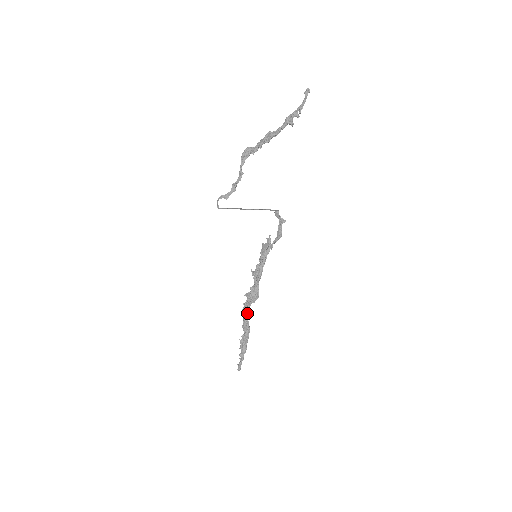
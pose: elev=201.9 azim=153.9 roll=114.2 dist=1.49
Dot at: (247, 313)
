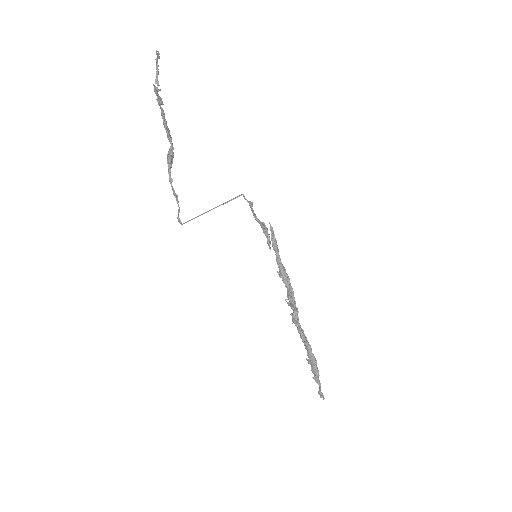
Dot at: (299, 324)
